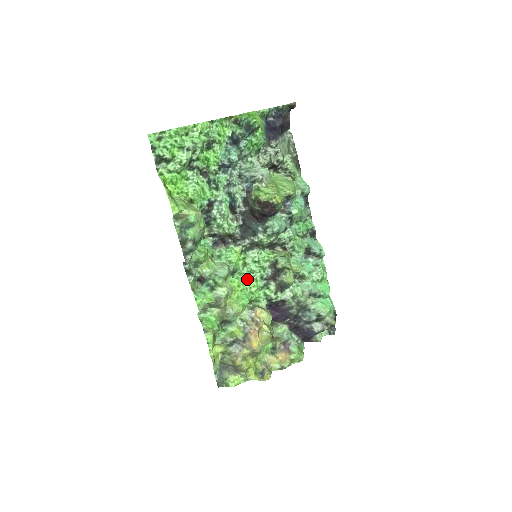
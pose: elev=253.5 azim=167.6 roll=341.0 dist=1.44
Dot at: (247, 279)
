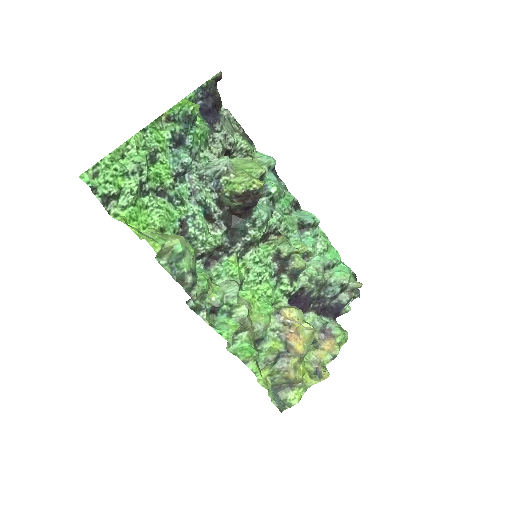
Dot at: (257, 285)
